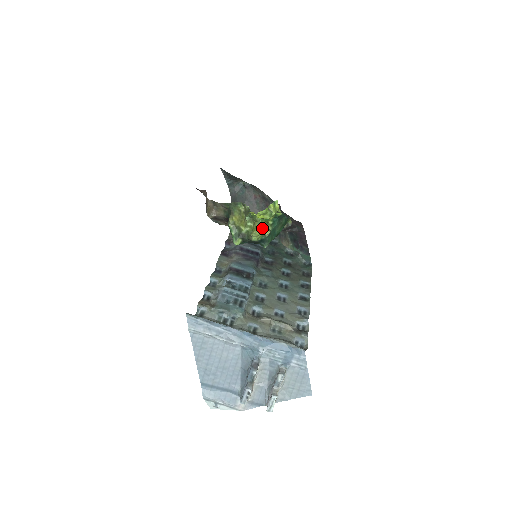
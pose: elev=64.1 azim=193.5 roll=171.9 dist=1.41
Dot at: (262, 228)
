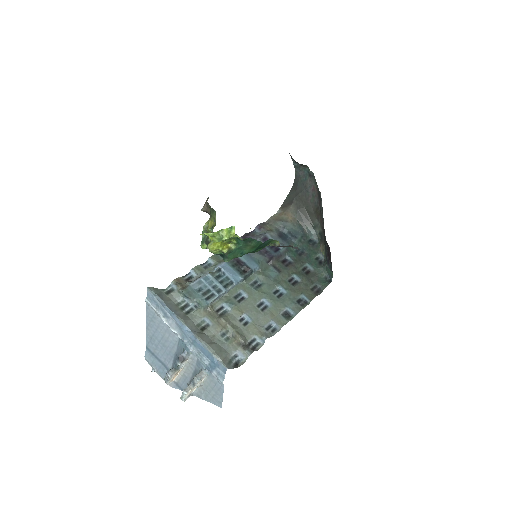
Dot at: (218, 246)
